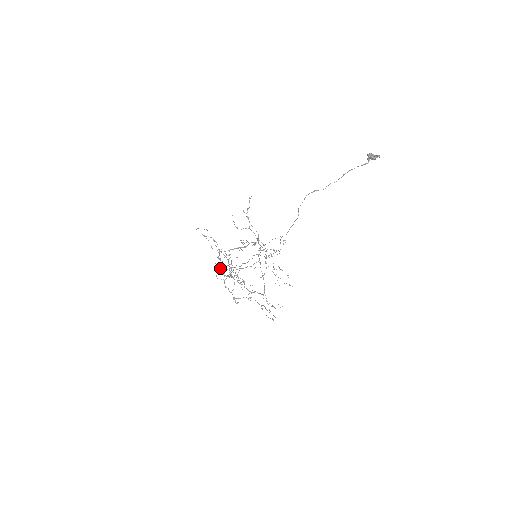
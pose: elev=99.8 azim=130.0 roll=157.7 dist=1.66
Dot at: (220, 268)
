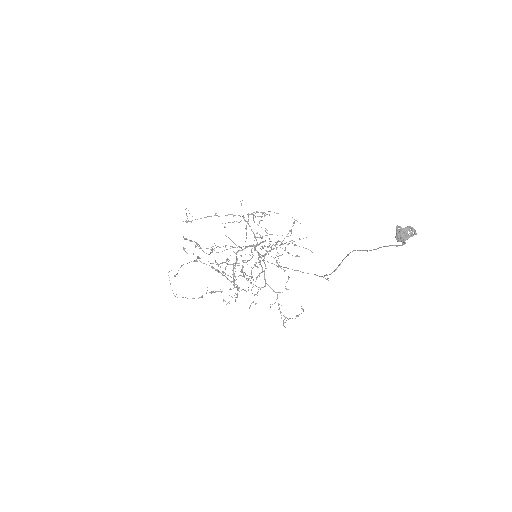
Dot at: occluded
